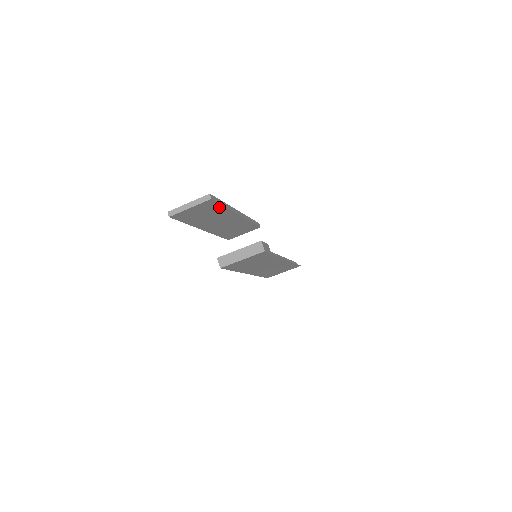
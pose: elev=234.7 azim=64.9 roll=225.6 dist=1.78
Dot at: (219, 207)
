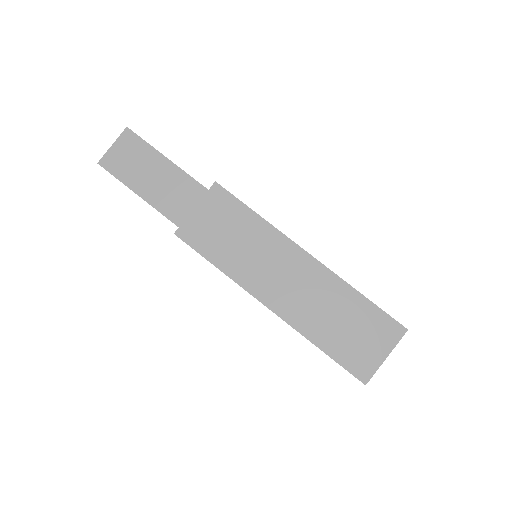
Dot at: (148, 149)
